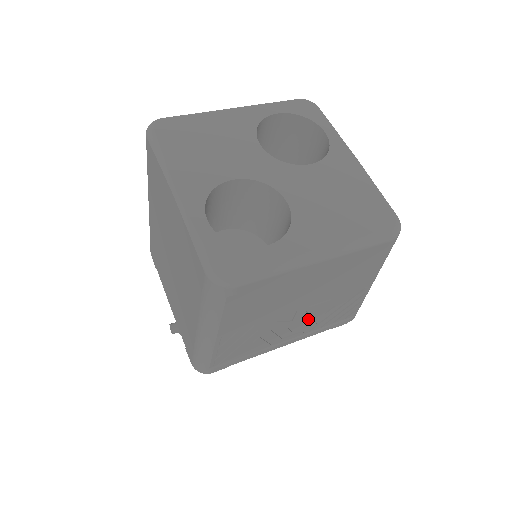
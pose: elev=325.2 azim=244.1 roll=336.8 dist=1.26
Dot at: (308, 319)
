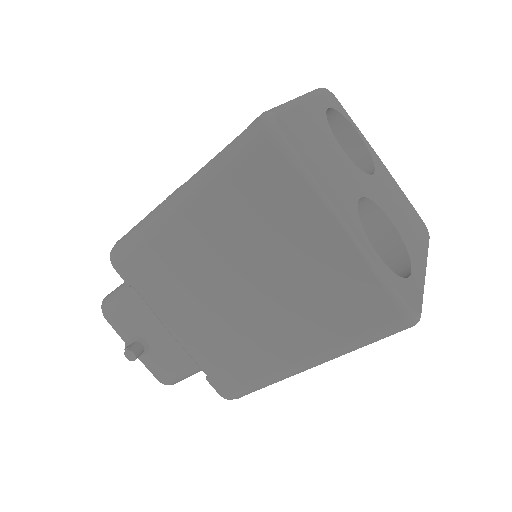
Dot at: occluded
